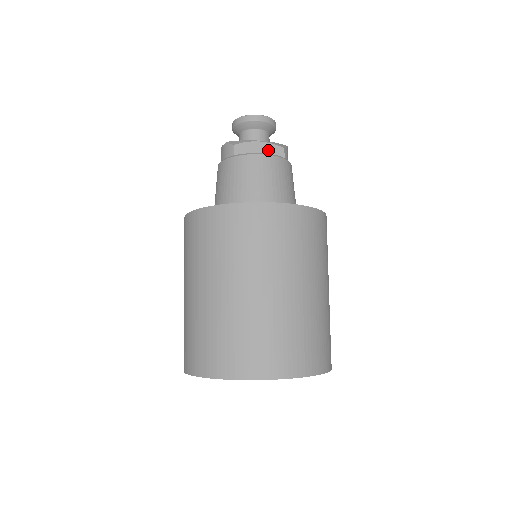
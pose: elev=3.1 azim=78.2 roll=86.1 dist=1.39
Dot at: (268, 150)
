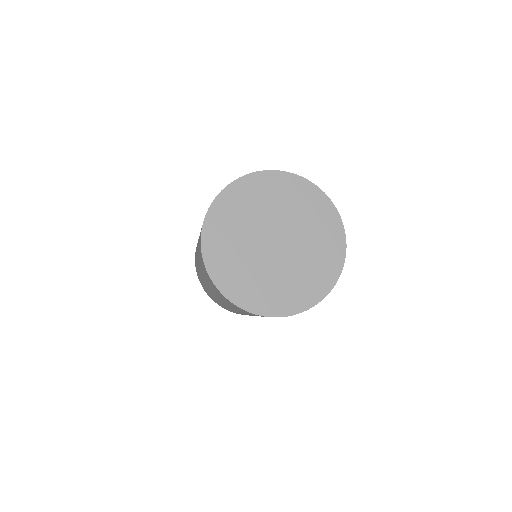
Dot at: occluded
